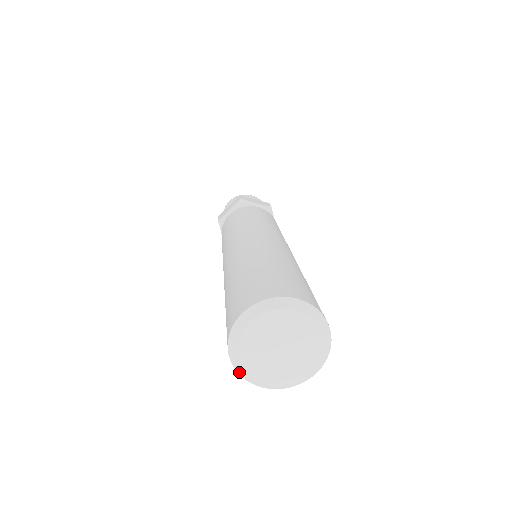
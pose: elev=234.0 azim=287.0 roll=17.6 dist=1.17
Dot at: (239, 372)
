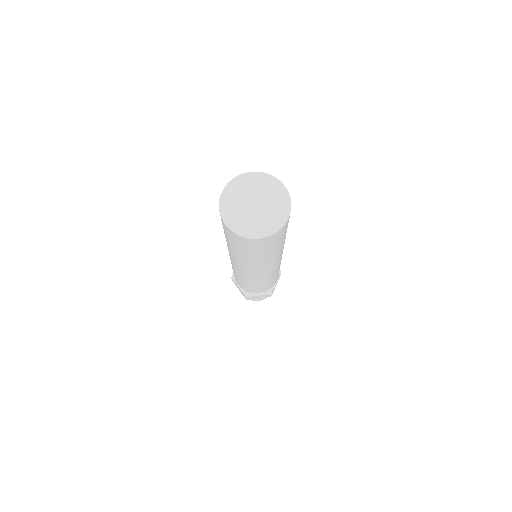
Dot at: (236, 231)
